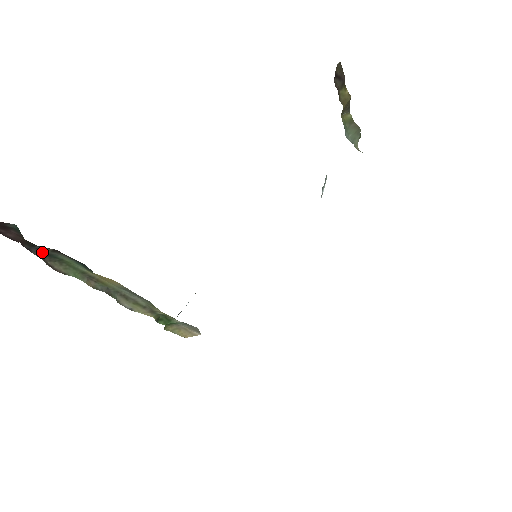
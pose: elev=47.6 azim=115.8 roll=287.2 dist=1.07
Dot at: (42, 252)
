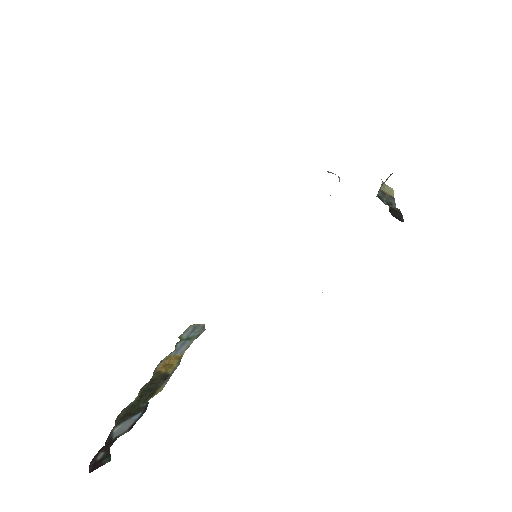
Dot at: (116, 428)
